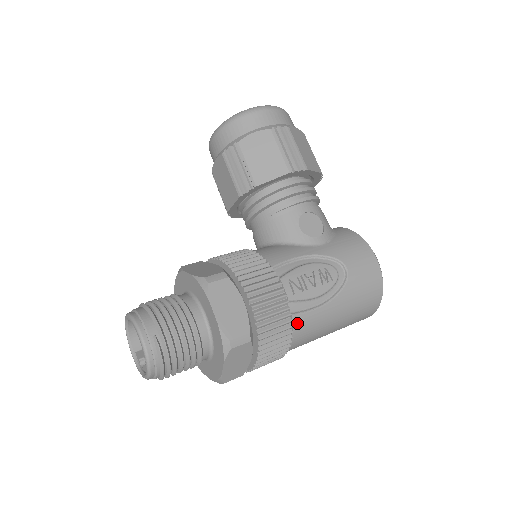
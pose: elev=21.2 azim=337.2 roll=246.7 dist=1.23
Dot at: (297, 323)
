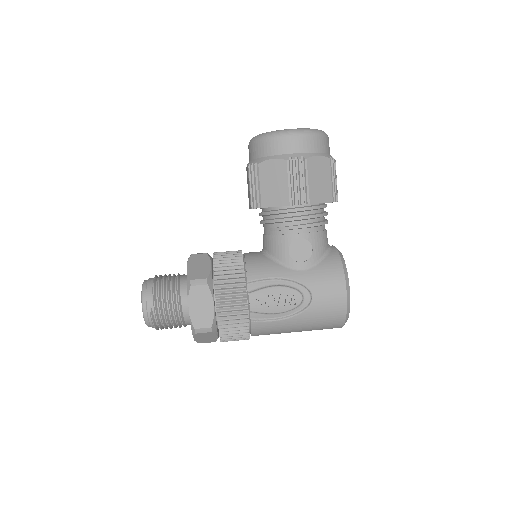
Dot at: (255, 326)
